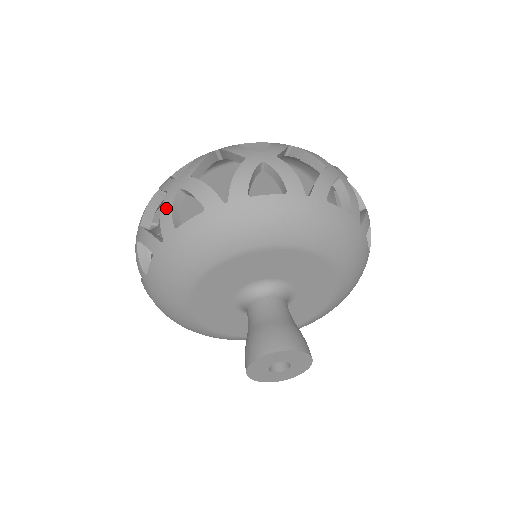
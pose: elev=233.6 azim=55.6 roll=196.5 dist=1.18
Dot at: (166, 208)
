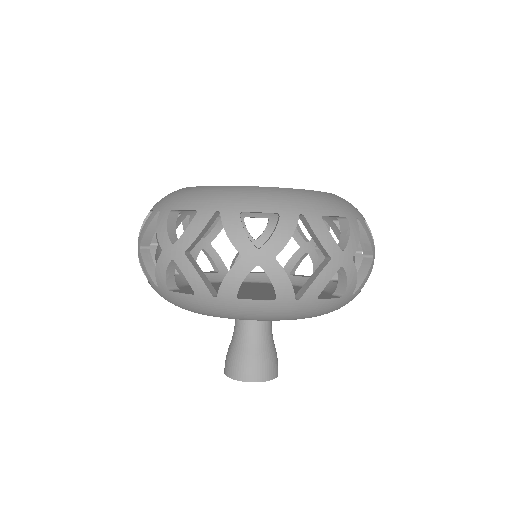
Dot at: (236, 276)
